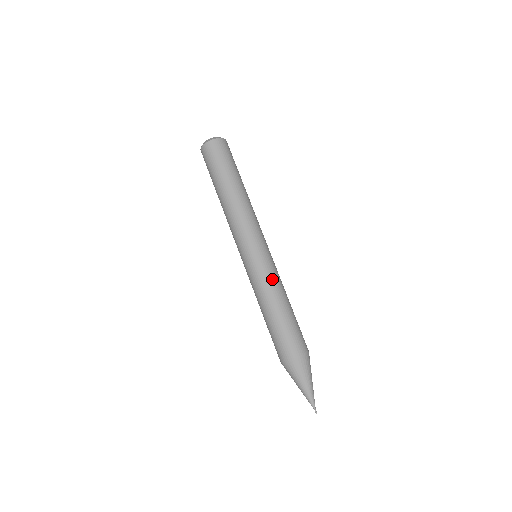
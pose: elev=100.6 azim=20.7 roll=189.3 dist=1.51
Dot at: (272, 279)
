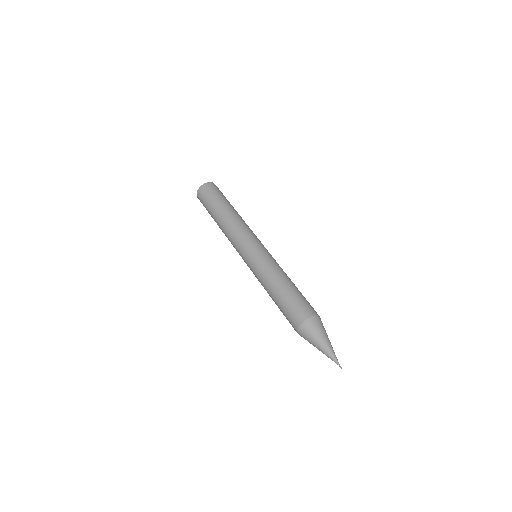
Dot at: occluded
